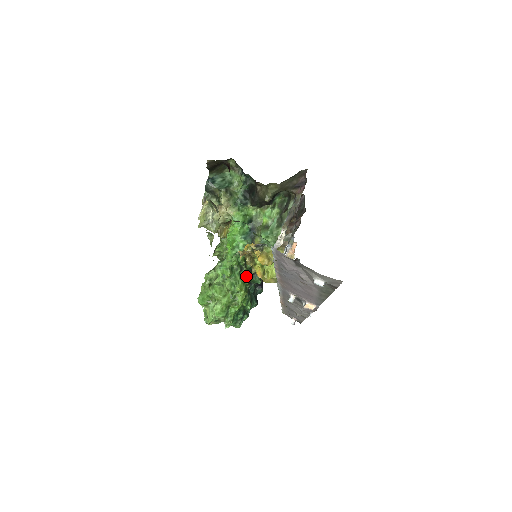
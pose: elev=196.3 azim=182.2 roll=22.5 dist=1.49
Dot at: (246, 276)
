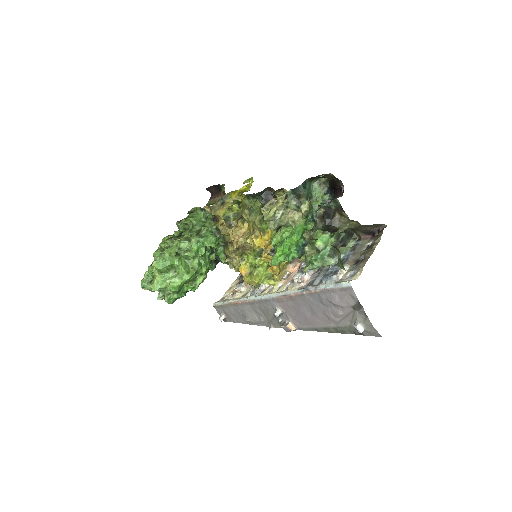
Dot at: (210, 260)
